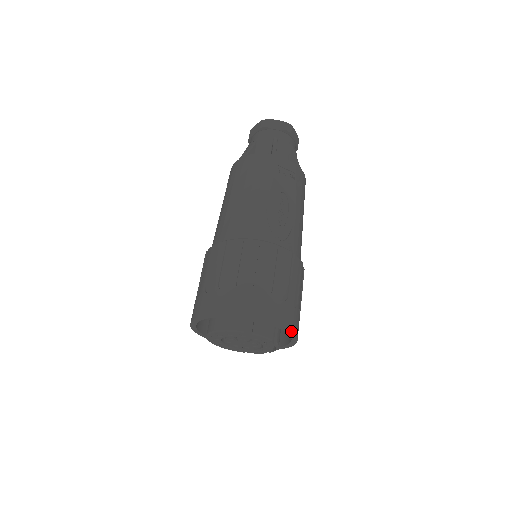
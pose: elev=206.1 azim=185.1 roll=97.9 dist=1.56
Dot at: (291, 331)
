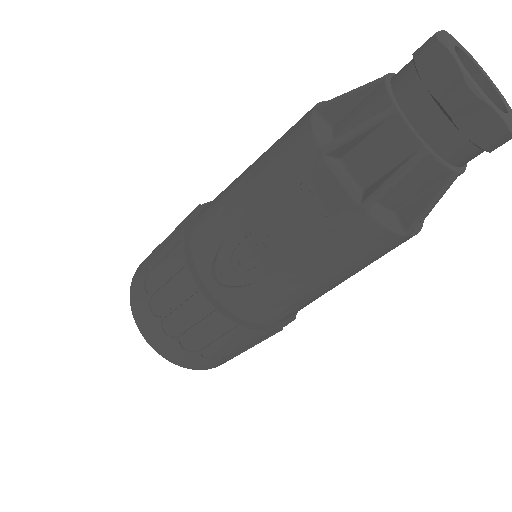
Dot at: (169, 360)
